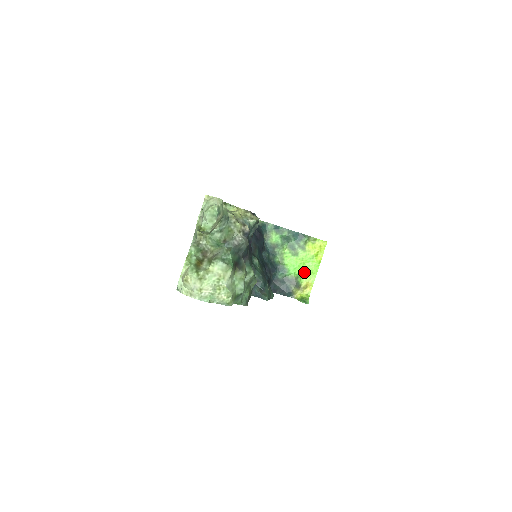
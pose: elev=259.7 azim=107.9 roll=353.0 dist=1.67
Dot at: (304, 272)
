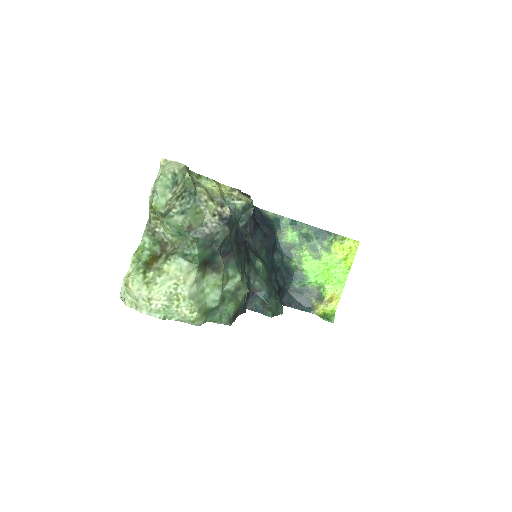
Dot at: (329, 281)
